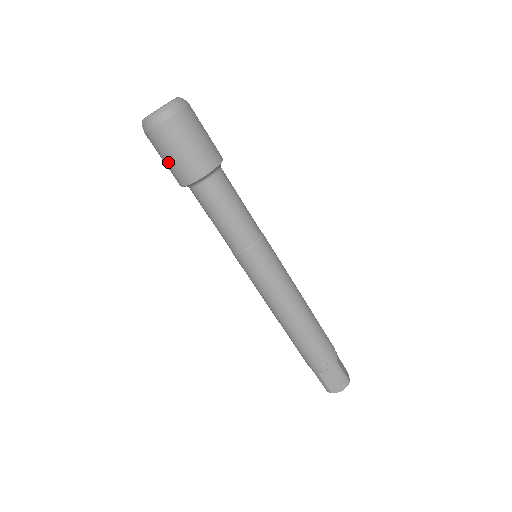
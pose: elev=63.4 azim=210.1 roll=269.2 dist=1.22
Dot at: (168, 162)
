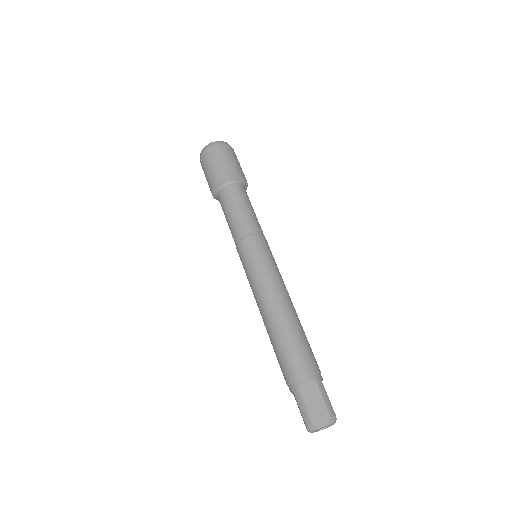
Dot at: (209, 170)
